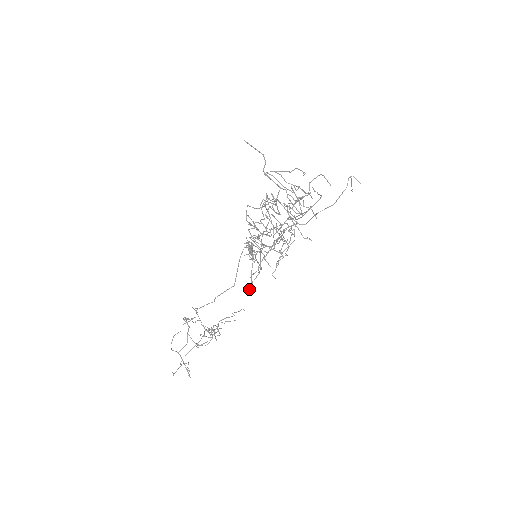
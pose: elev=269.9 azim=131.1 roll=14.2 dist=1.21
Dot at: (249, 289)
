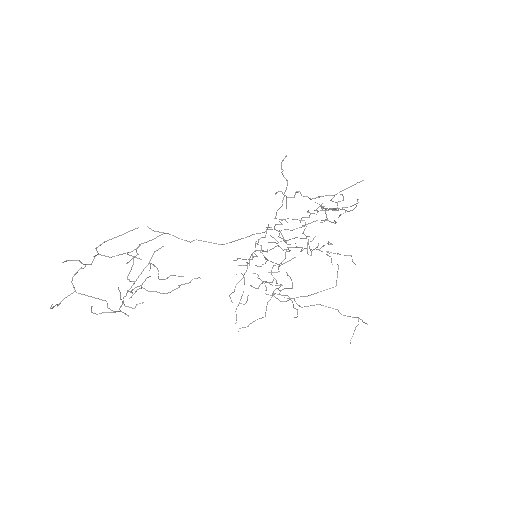
Dot at: occluded
